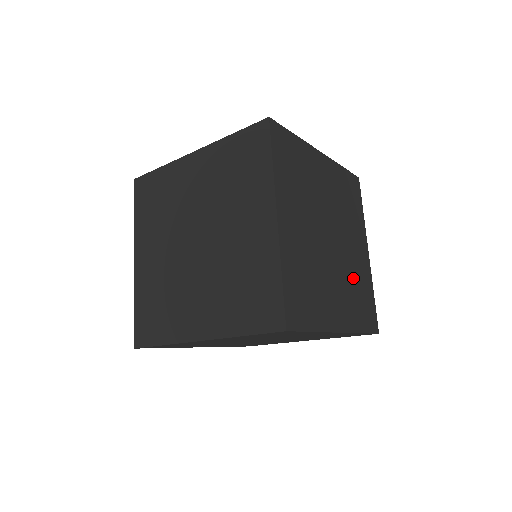
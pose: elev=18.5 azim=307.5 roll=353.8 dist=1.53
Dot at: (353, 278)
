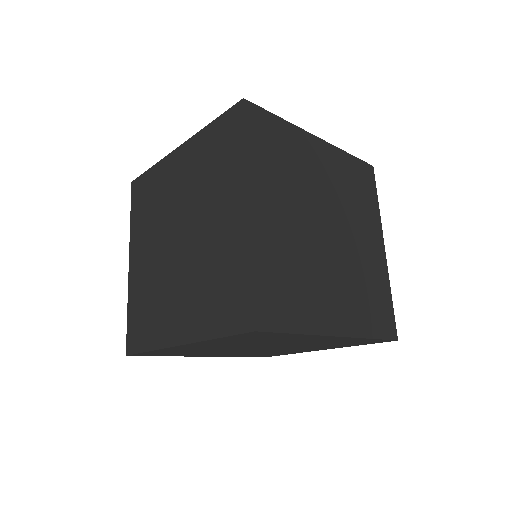
Dot at: (360, 276)
